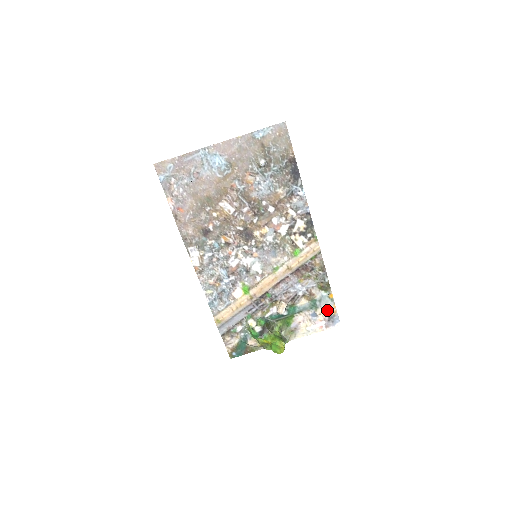
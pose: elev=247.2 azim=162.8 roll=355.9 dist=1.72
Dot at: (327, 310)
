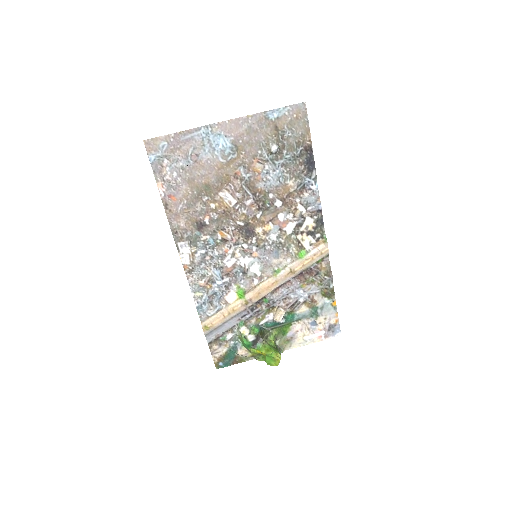
Dot at: (328, 319)
